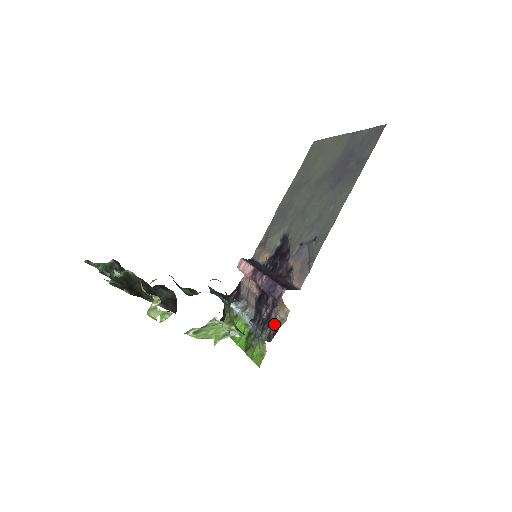
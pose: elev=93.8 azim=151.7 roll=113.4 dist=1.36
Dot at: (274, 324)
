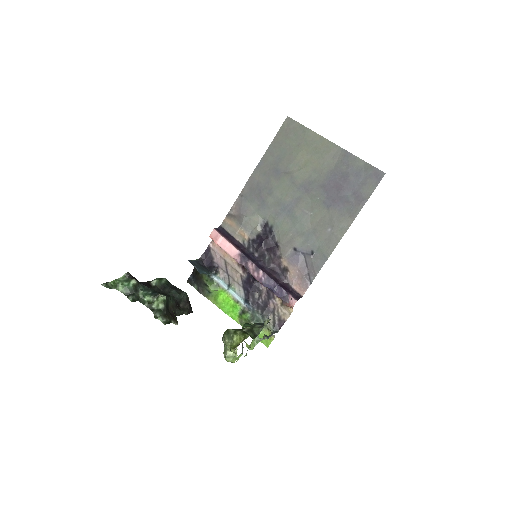
Dot at: (277, 316)
